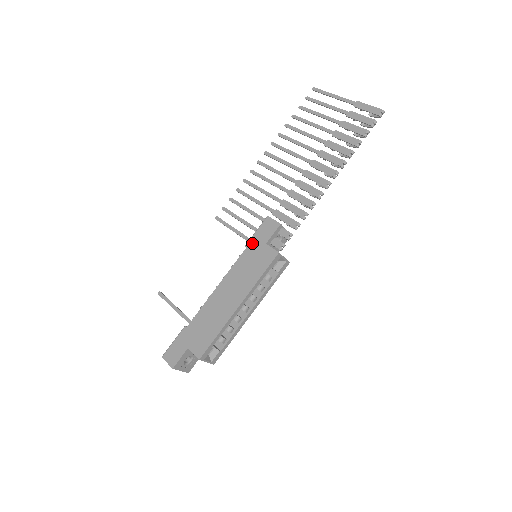
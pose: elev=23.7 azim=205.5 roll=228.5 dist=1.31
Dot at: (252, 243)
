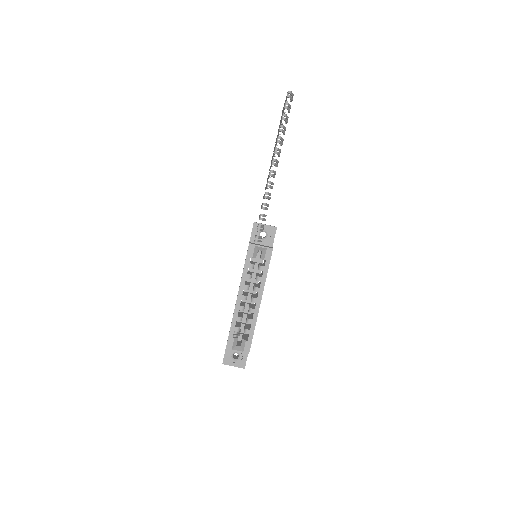
Dot at: occluded
